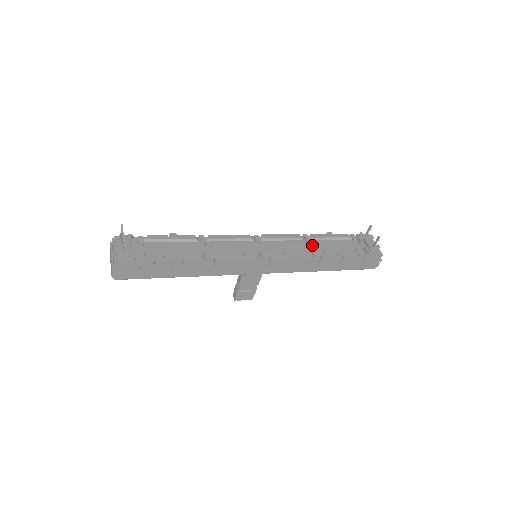
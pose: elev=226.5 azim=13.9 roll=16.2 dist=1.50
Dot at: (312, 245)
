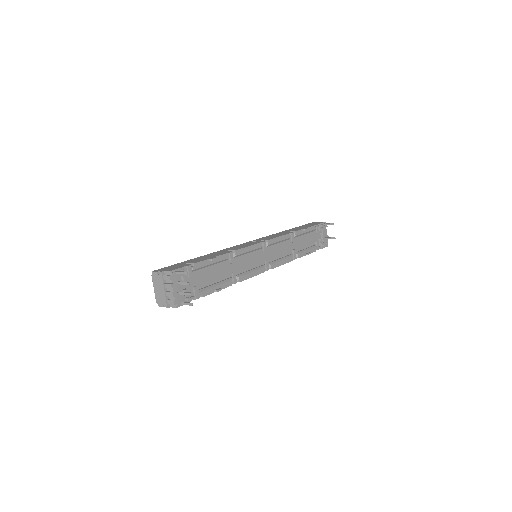
Dot at: (293, 242)
